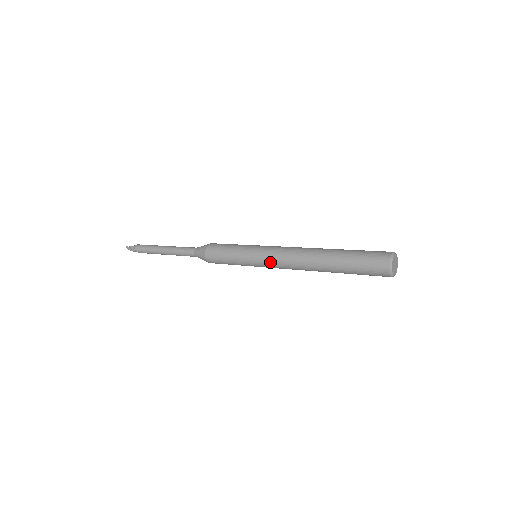
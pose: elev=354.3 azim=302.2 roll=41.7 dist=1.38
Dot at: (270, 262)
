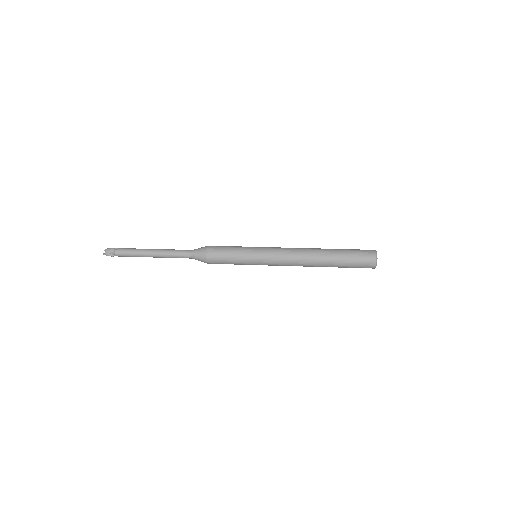
Dot at: occluded
